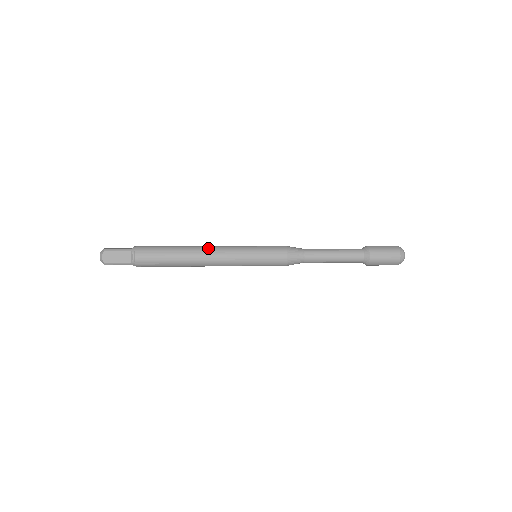
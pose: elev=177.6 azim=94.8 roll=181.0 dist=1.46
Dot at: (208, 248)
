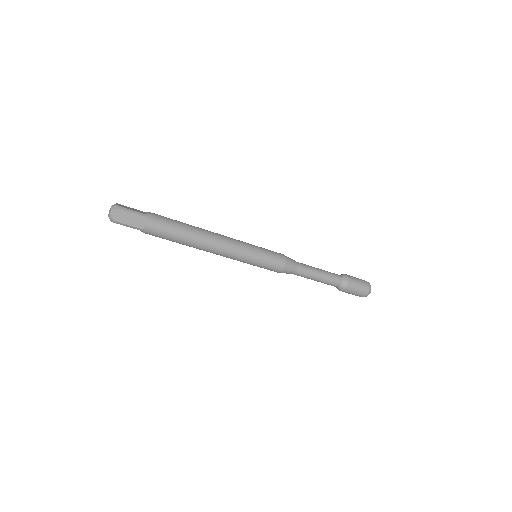
Dot at: (219, 237)
